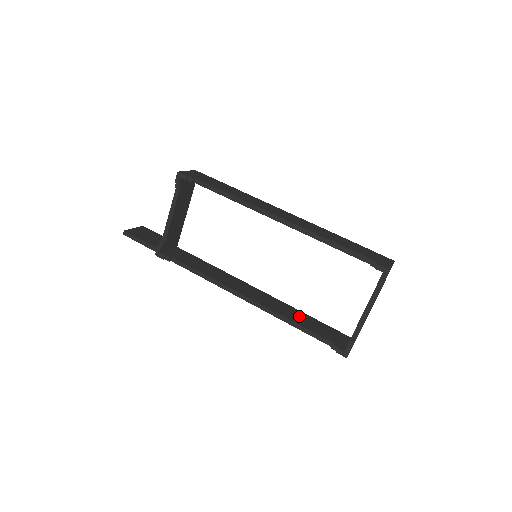
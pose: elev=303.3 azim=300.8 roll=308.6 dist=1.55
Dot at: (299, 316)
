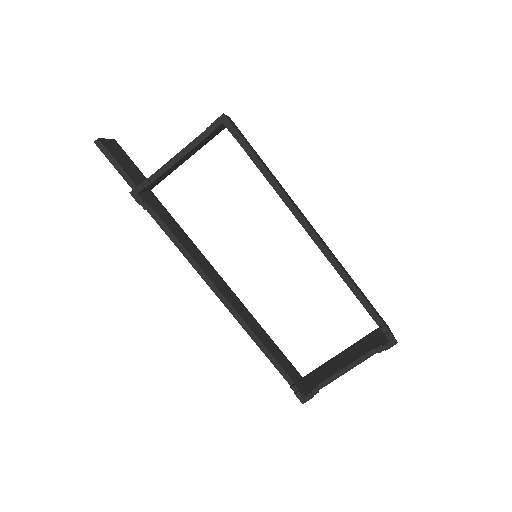
Dot at: (266, 338)
